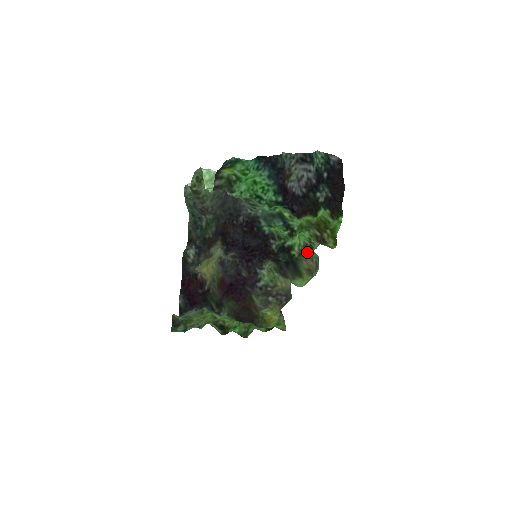
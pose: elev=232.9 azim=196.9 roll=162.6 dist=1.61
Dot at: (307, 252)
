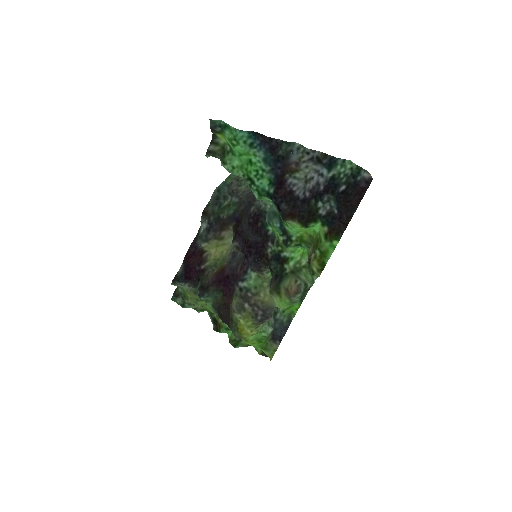
Dot at: (301, 273)
